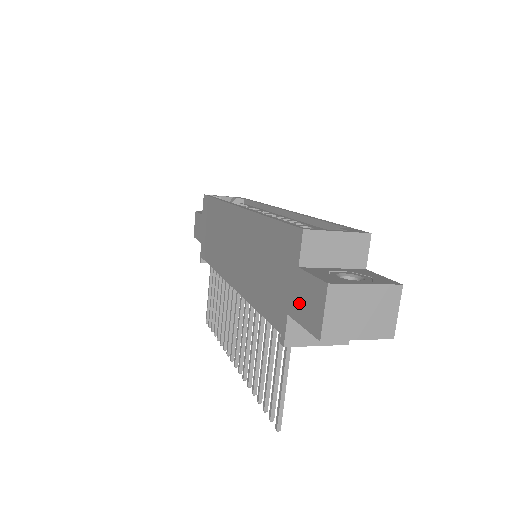
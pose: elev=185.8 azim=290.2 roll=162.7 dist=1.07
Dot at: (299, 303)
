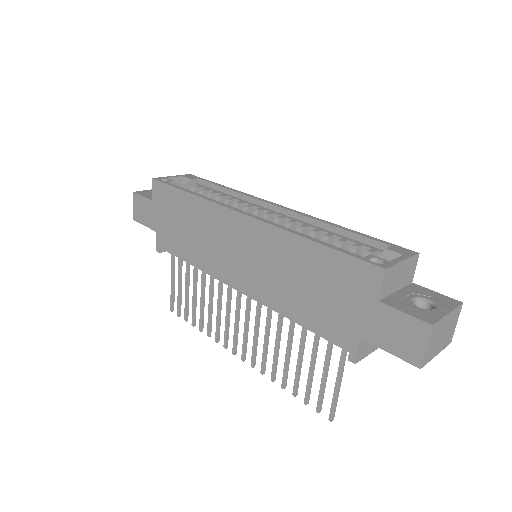
Dot at: (382, 332)
